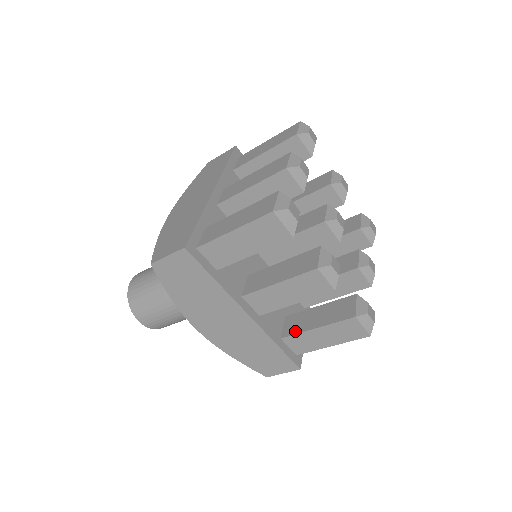
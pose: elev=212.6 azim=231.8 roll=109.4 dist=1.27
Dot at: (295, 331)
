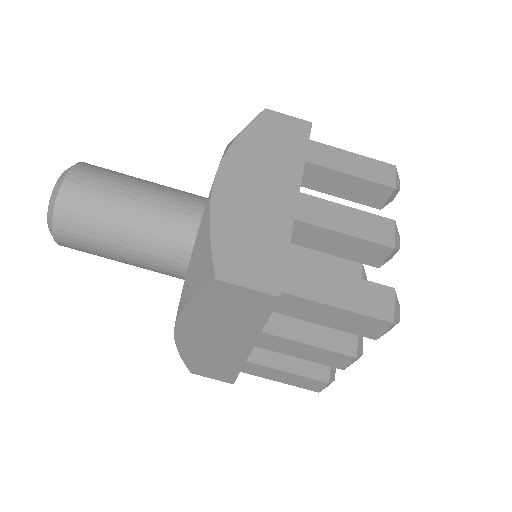
Dot at: (306, 266)
